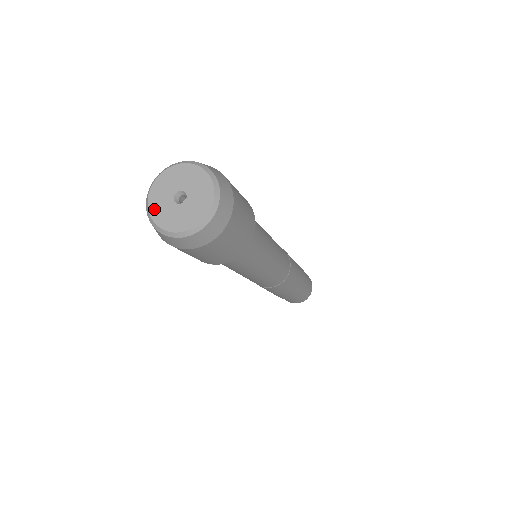
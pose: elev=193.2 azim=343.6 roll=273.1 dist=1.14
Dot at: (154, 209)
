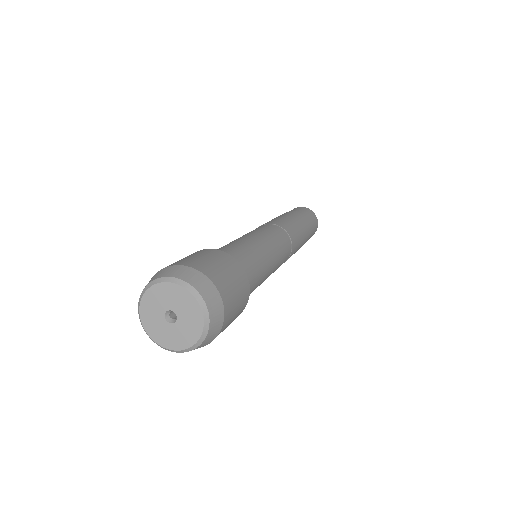
Dot at: (145, 311)
